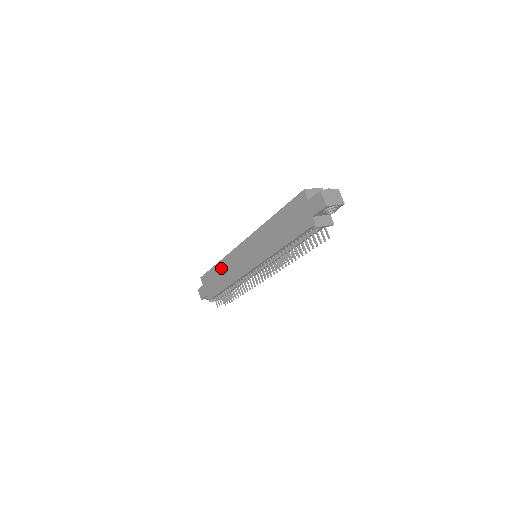
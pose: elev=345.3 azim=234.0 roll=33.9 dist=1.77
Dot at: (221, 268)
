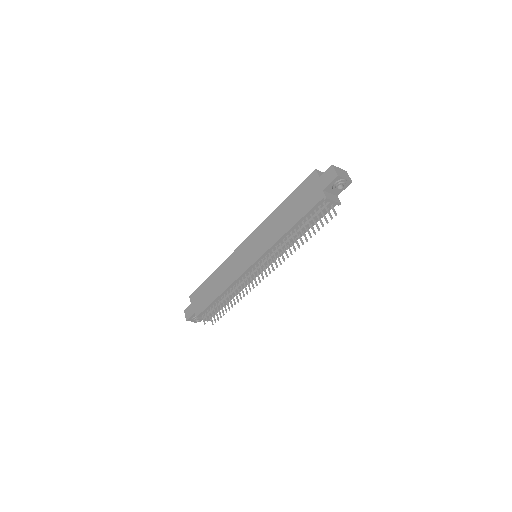
Dot at: (216, 277)
